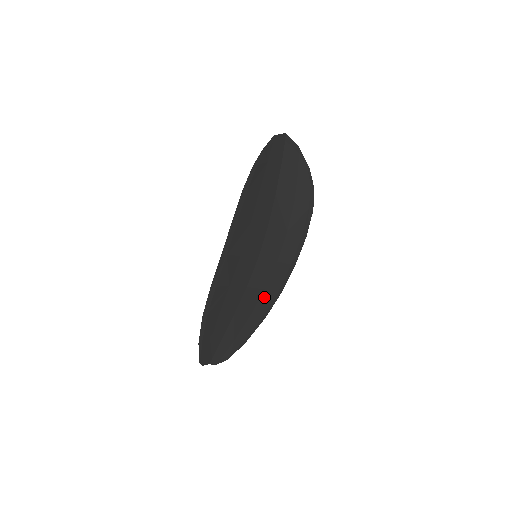
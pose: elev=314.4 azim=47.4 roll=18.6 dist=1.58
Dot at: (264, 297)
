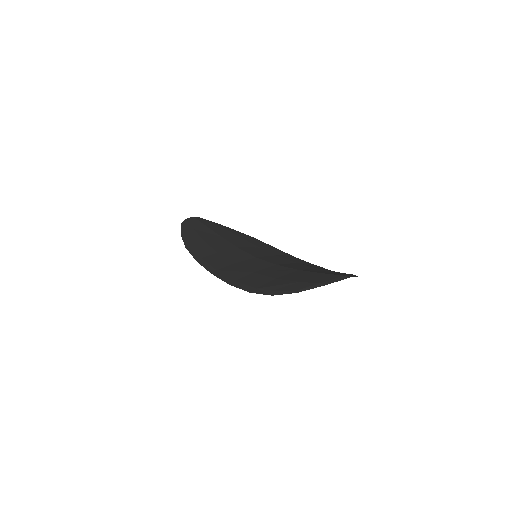
Dot at: occluded
